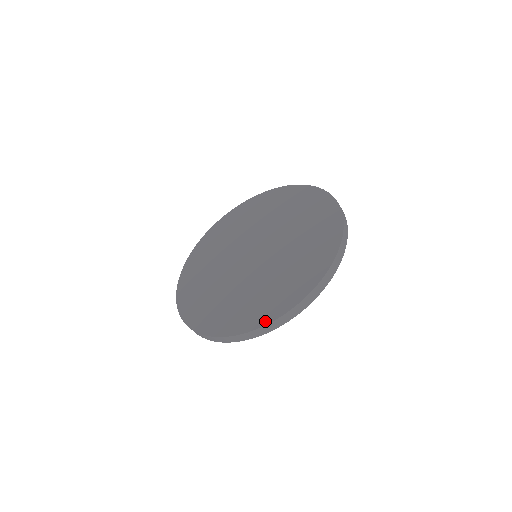
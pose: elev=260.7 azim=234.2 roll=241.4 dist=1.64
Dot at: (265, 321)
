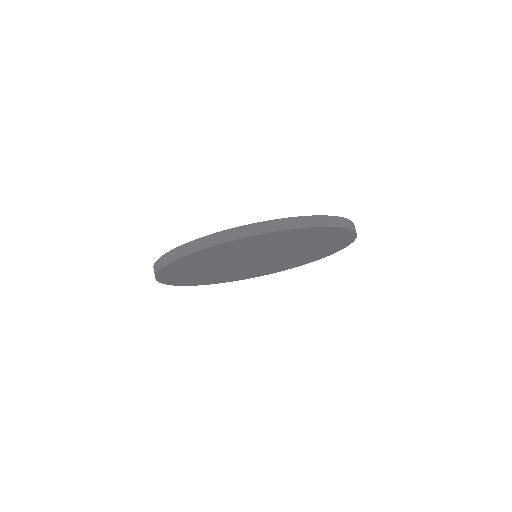
Dot at: (238, 228)
